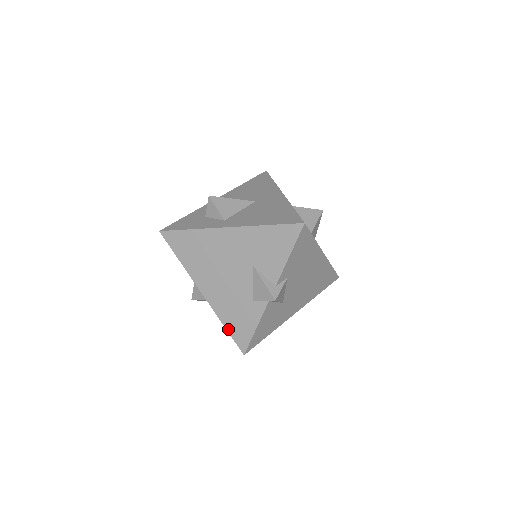
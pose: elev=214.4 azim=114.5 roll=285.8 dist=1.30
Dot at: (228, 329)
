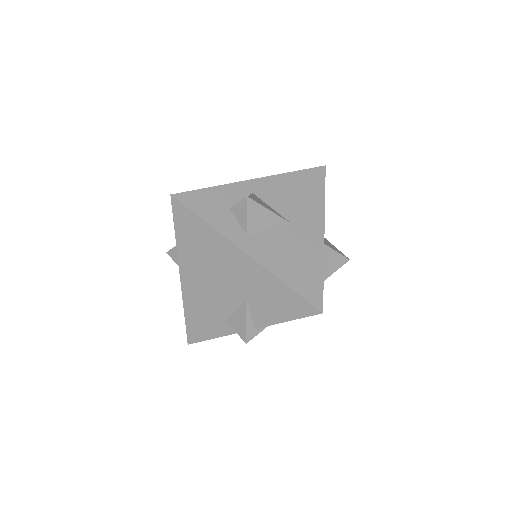
Dot at: (187, 319)
